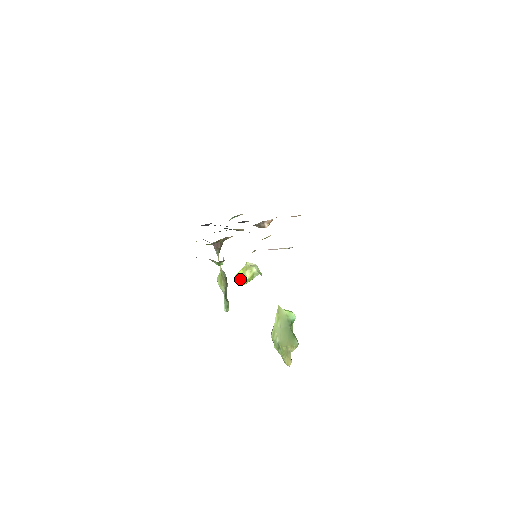
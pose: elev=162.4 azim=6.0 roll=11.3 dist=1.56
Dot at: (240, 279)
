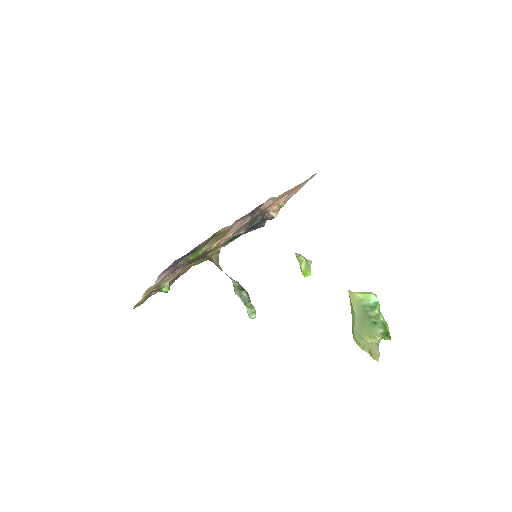
Dot at: (301, 271)
